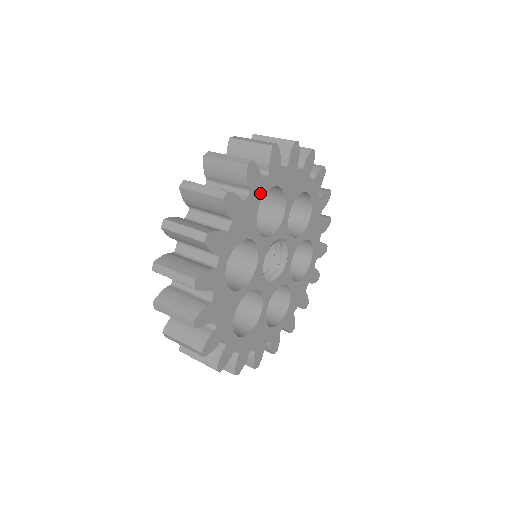
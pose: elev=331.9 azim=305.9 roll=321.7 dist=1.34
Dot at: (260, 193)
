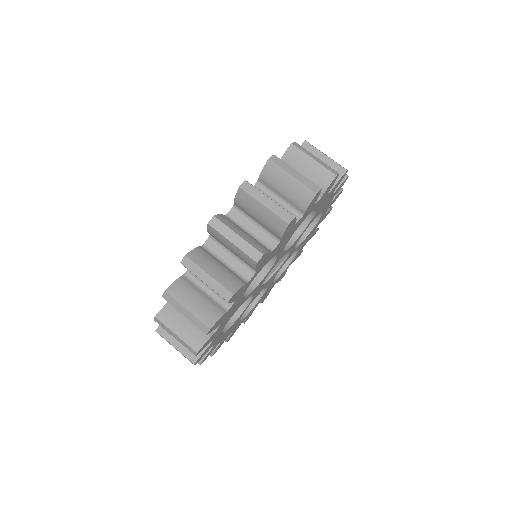
Dot at: (306, 216)
